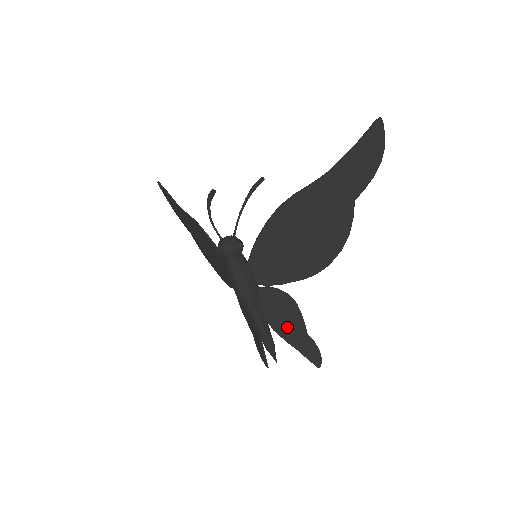
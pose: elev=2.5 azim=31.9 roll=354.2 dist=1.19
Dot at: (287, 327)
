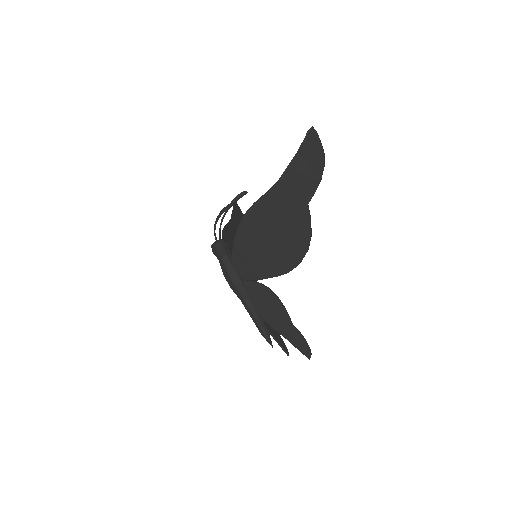
Dot at: (273, 317)
